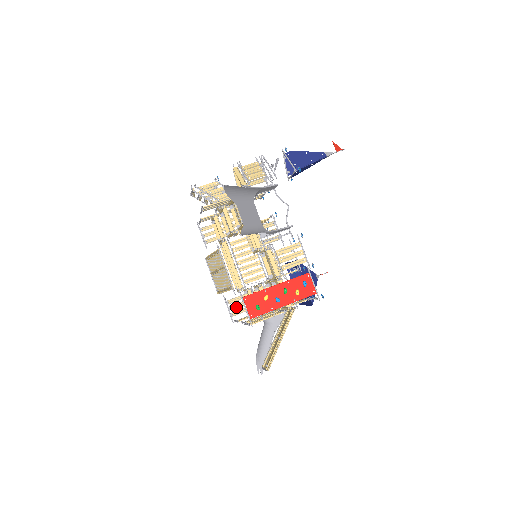
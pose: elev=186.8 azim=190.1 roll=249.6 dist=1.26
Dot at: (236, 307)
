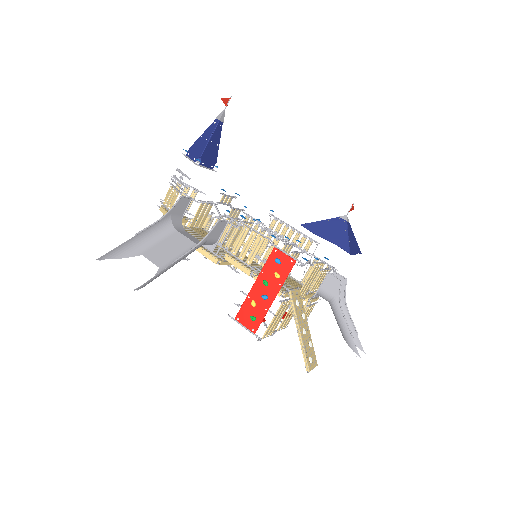
Dot at: occluded
